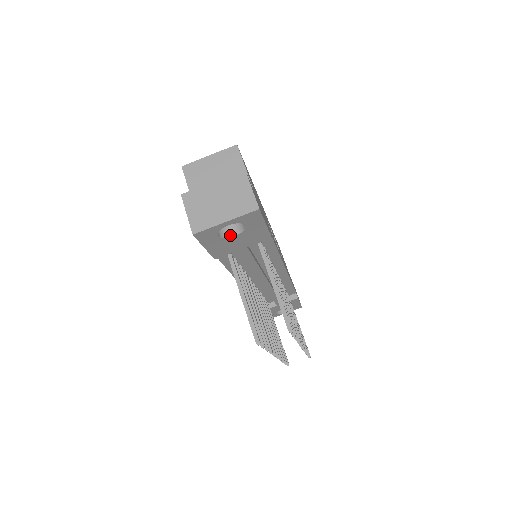
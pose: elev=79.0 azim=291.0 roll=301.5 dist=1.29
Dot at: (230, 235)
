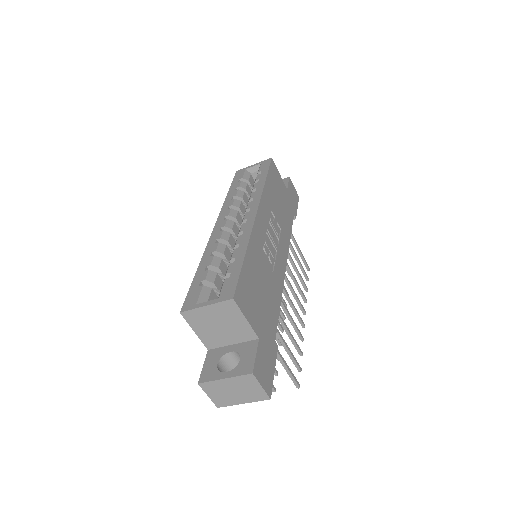
Dot at: occluded
